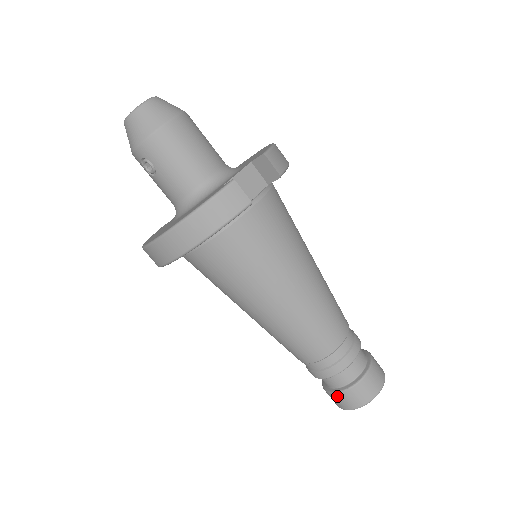
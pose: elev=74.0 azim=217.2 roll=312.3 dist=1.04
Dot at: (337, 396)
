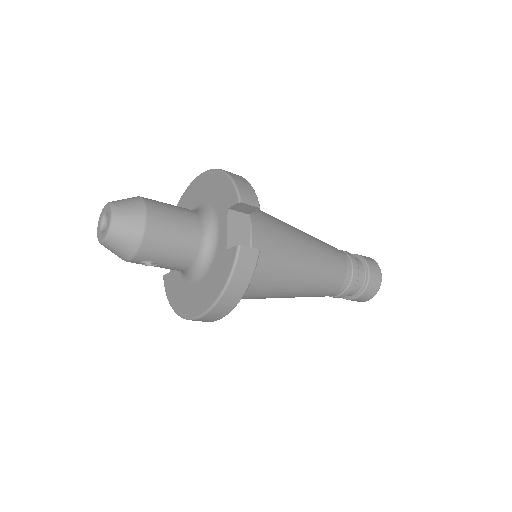
Dot at: (356, 299)
